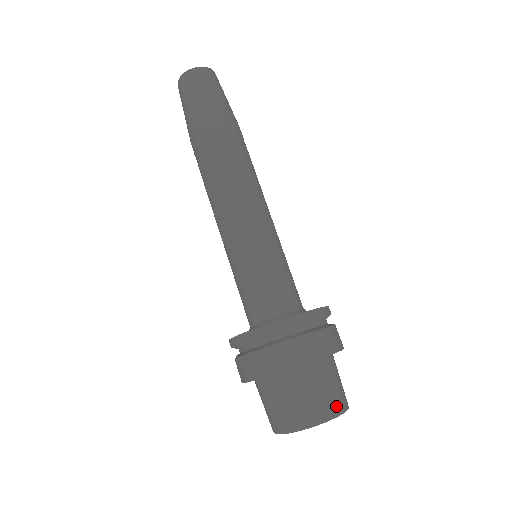
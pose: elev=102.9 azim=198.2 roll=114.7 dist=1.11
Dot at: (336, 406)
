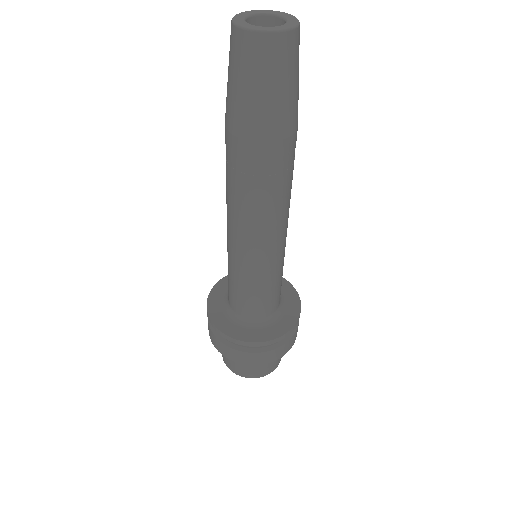
Dot at: occluded
